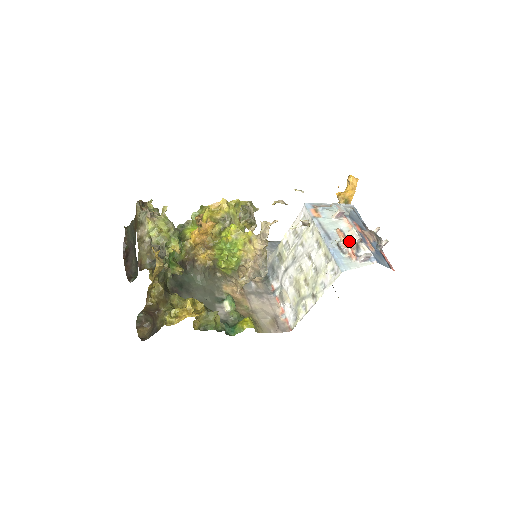
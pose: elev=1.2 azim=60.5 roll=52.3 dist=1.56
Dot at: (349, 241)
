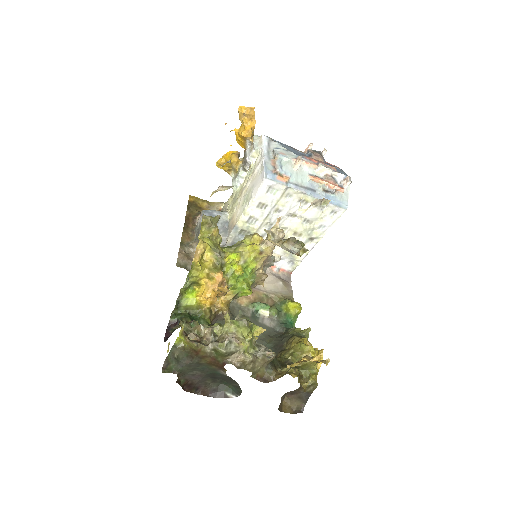
Dot at: (327, 180)
